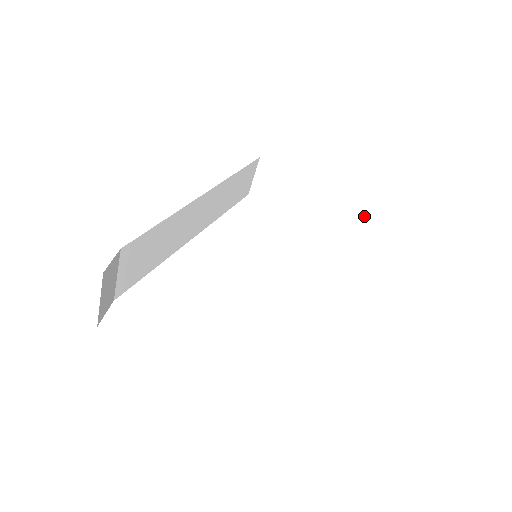
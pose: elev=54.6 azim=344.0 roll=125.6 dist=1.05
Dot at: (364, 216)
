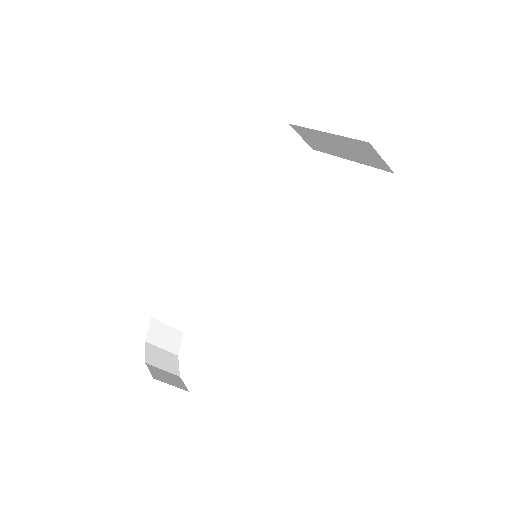
Dot at: (373, 150)
